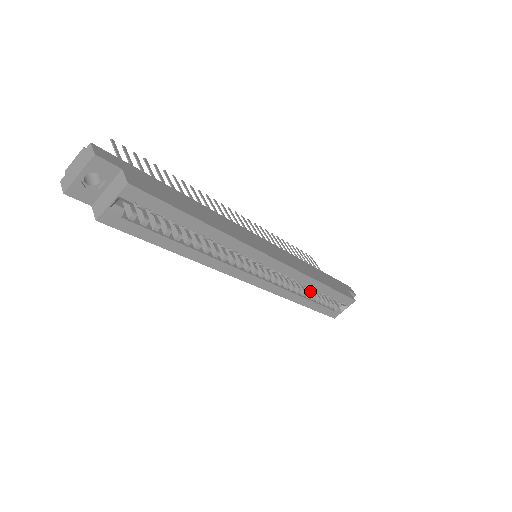
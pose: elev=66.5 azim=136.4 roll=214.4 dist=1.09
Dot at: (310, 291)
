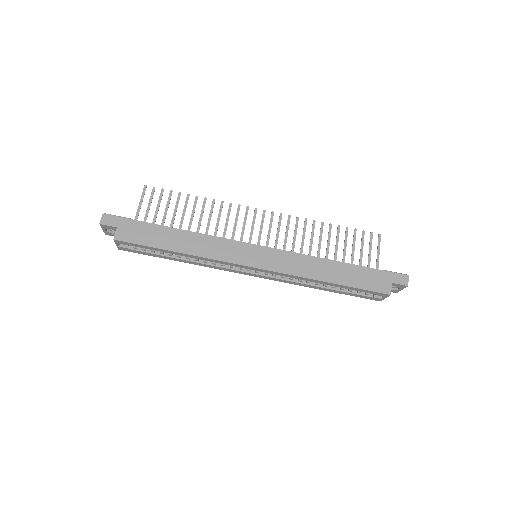
Dot at: occluded
